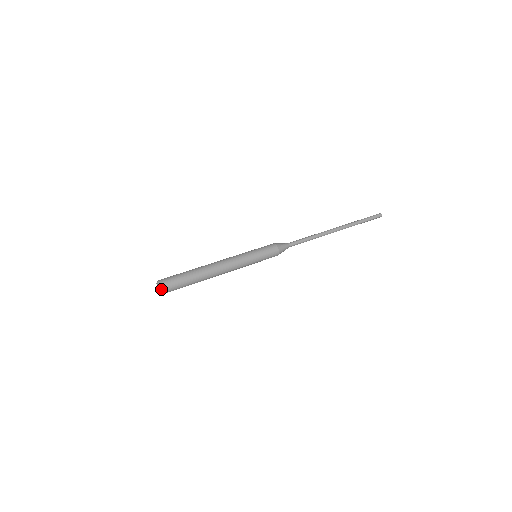
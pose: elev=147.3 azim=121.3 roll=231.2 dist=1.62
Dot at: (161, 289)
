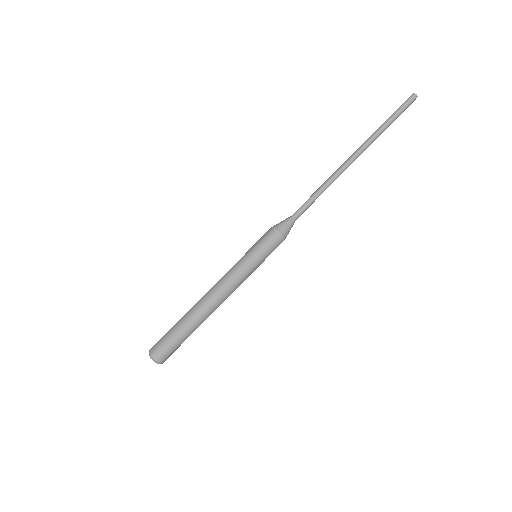
Dot at: occluded
